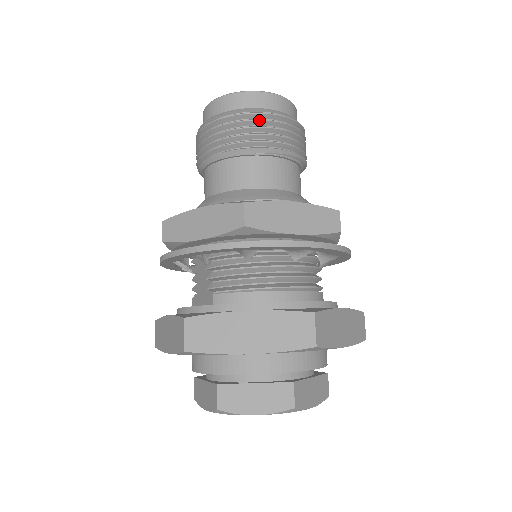
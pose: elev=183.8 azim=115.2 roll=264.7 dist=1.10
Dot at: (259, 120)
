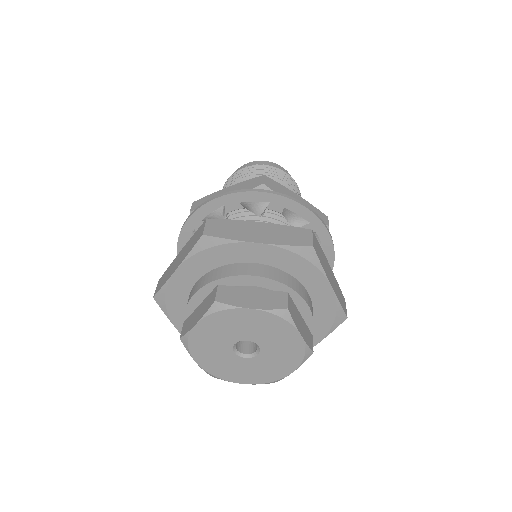
Dot at: (274, 169)
